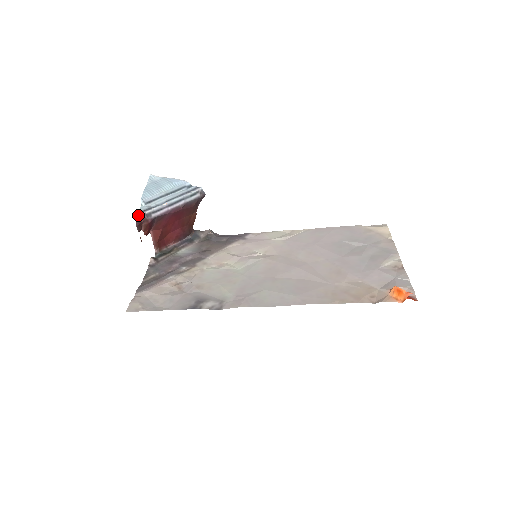
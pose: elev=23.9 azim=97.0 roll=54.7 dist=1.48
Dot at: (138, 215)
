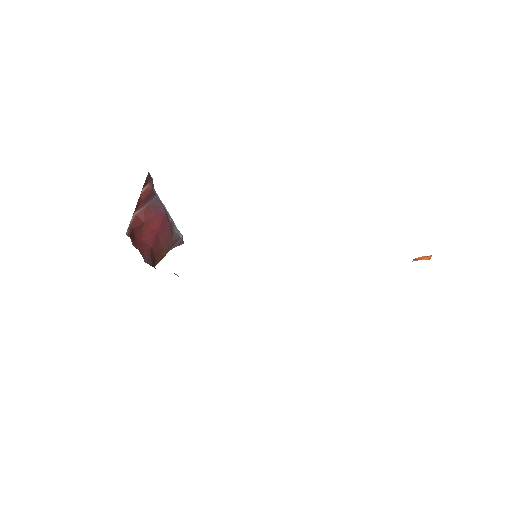
Dot at: occluded
